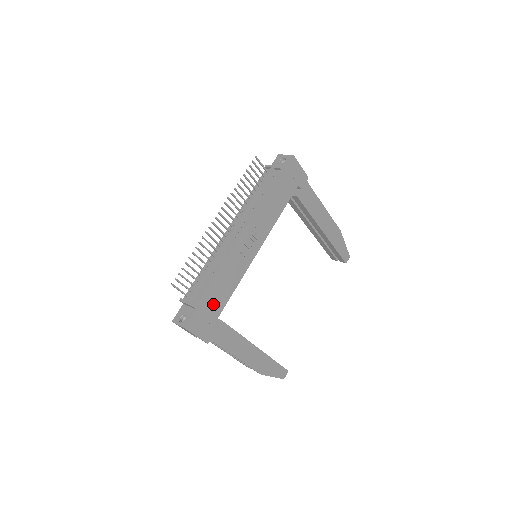
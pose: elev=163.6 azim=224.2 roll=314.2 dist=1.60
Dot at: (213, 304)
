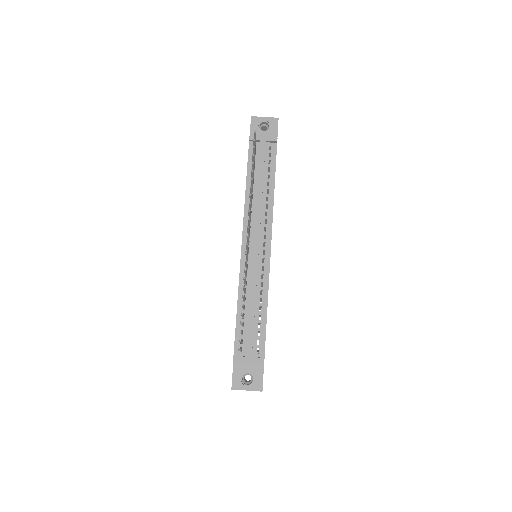
Dot at: occluded
